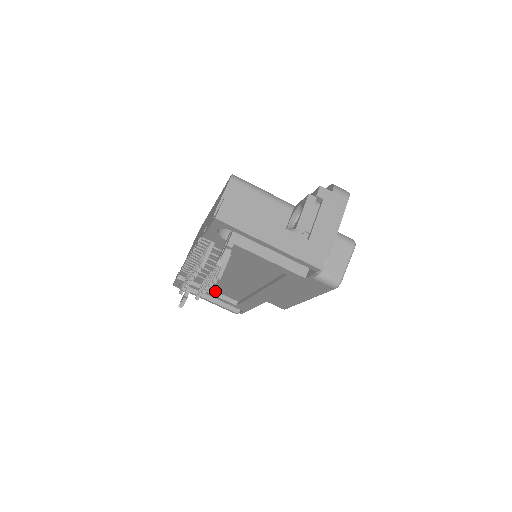
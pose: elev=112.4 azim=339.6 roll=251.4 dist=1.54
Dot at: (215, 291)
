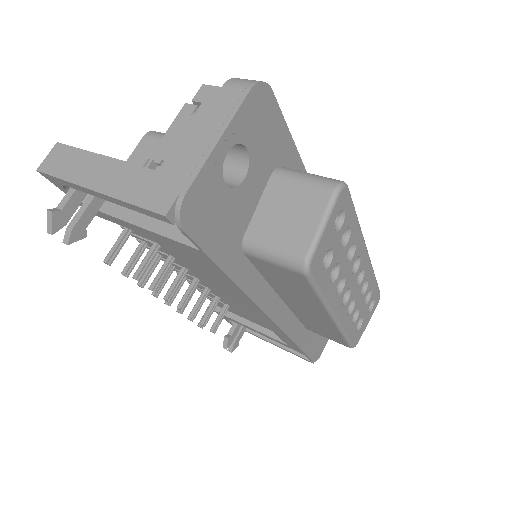
Dot at: (259, 325)
